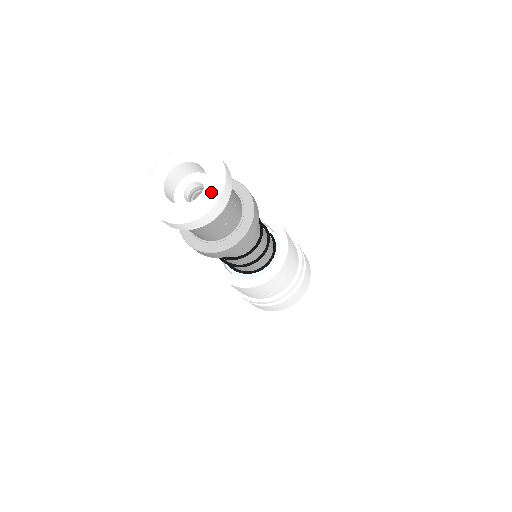
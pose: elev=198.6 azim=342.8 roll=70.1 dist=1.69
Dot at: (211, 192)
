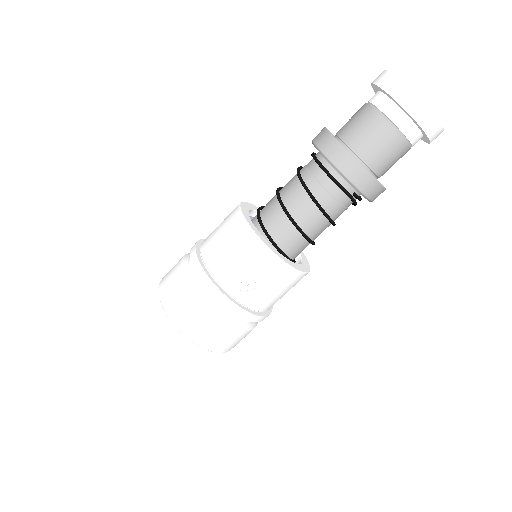
Dot at: occluded
